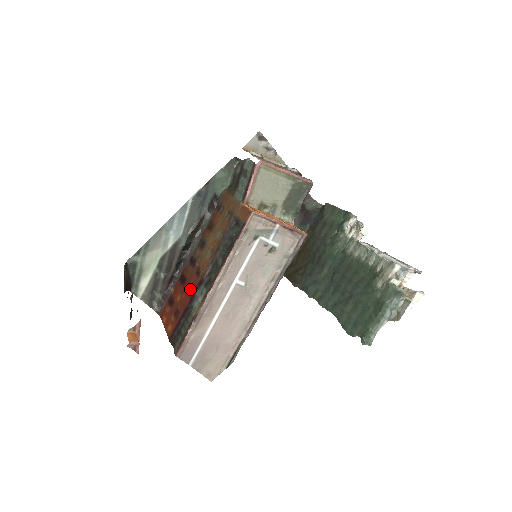
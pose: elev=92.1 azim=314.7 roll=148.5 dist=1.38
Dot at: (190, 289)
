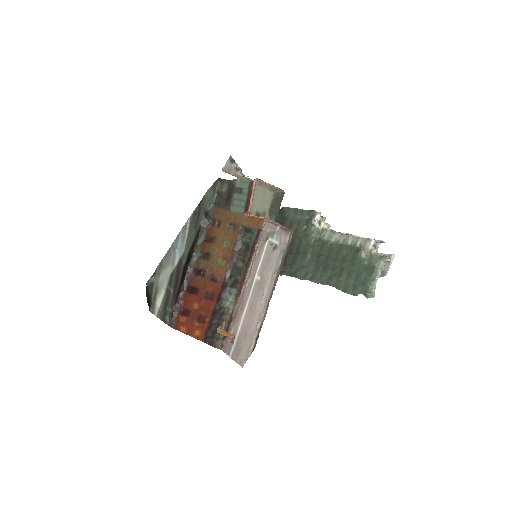
Dot at: (210, 295)
